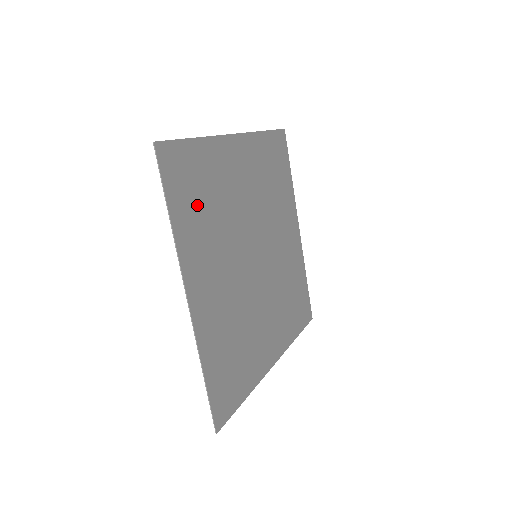
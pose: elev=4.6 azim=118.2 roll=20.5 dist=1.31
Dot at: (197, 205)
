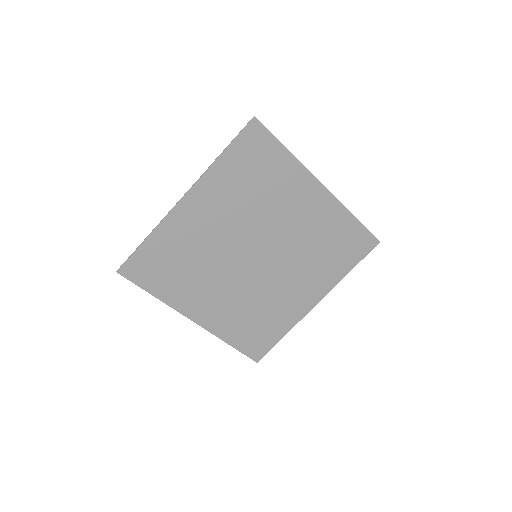
Dot at: (171, 274)
